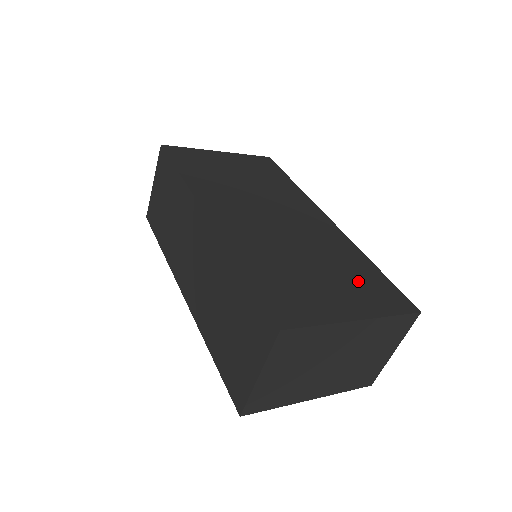
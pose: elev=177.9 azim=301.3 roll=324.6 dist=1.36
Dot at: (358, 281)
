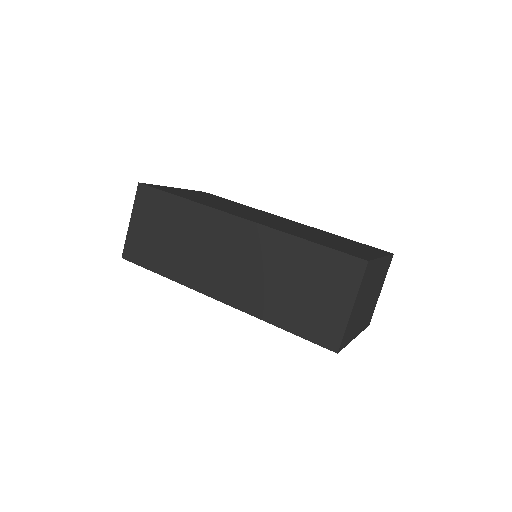
Dot at: (353, 243)
